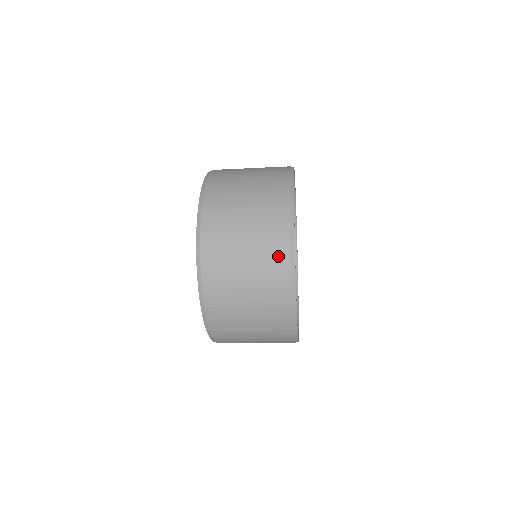
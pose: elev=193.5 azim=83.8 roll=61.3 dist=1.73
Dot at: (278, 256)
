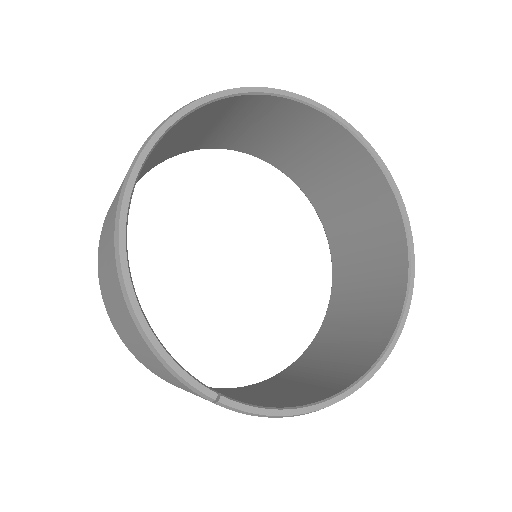
Dot at: (116, 283)
